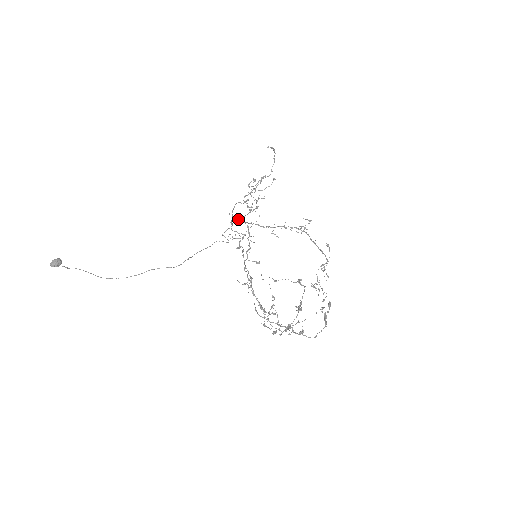
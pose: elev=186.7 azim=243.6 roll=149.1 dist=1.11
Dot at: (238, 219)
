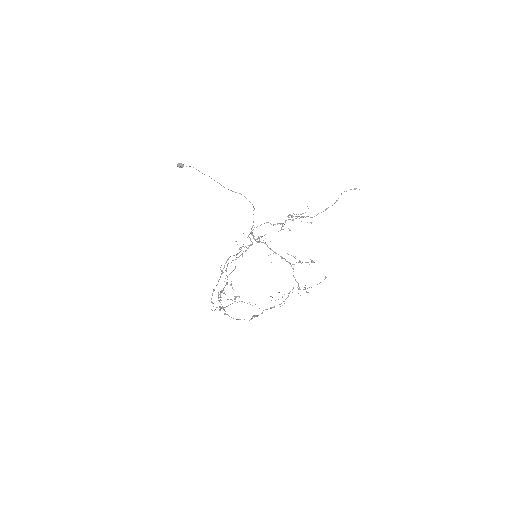
Dot at: (253, 235)
